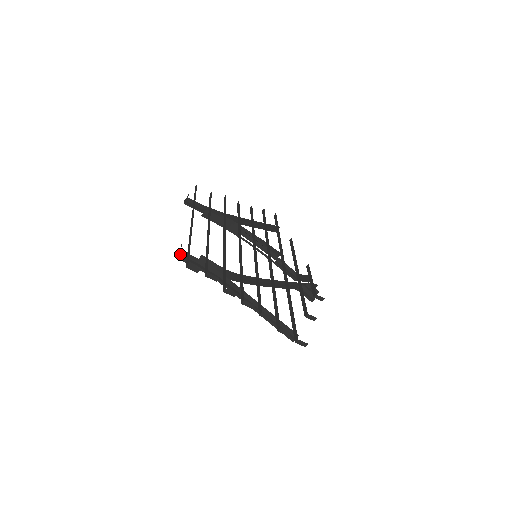
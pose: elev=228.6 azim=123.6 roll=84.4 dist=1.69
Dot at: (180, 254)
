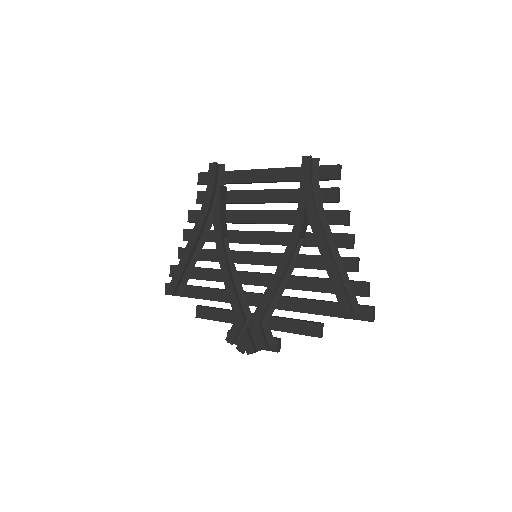
Dot at: (309, 159)
